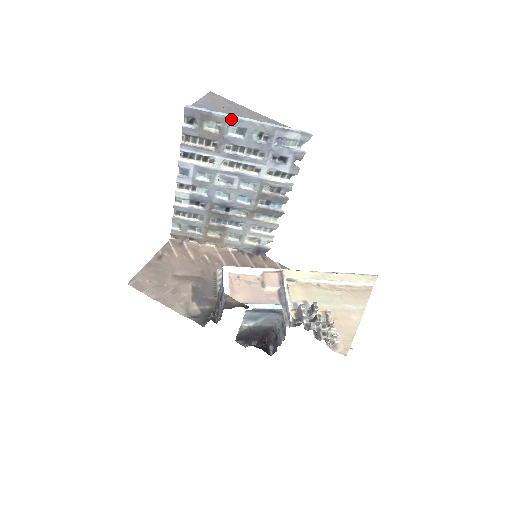
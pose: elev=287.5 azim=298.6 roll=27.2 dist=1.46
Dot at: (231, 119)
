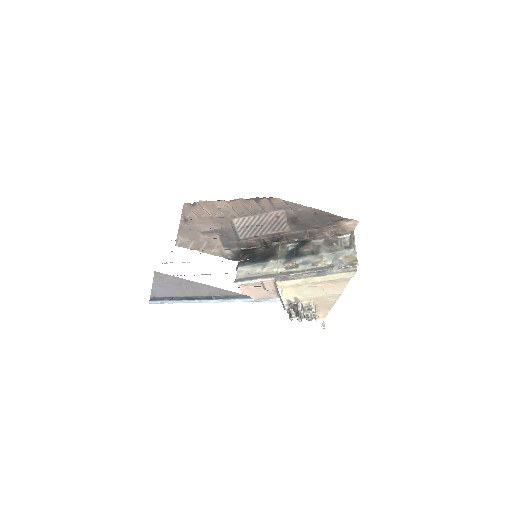
Dot at: (188, 301)
